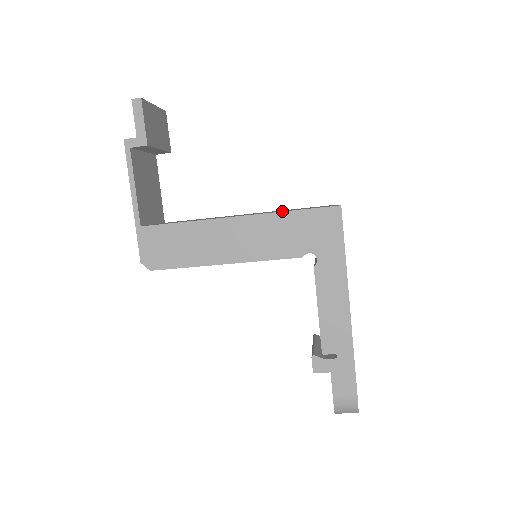
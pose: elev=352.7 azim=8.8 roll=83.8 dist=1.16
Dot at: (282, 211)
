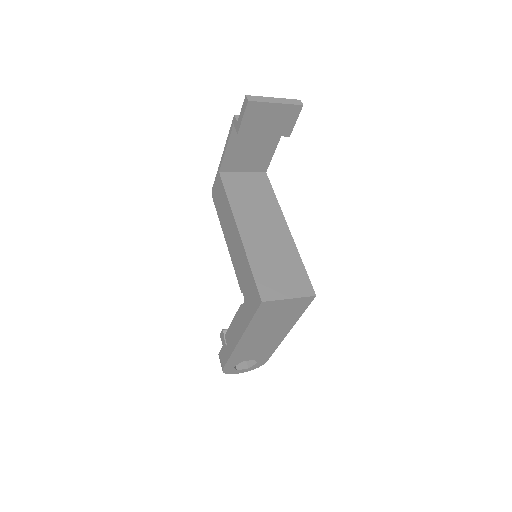
Dot at: (248, 260)
